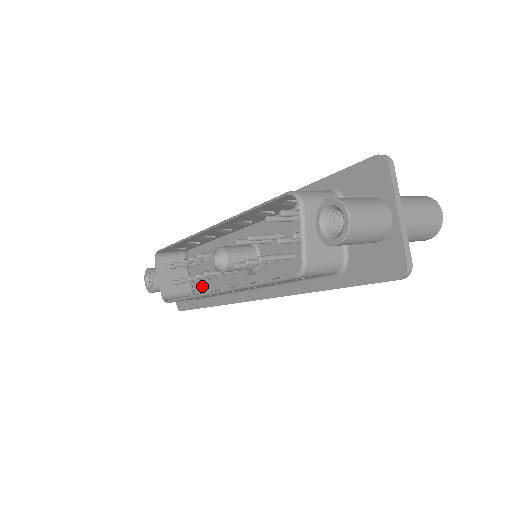
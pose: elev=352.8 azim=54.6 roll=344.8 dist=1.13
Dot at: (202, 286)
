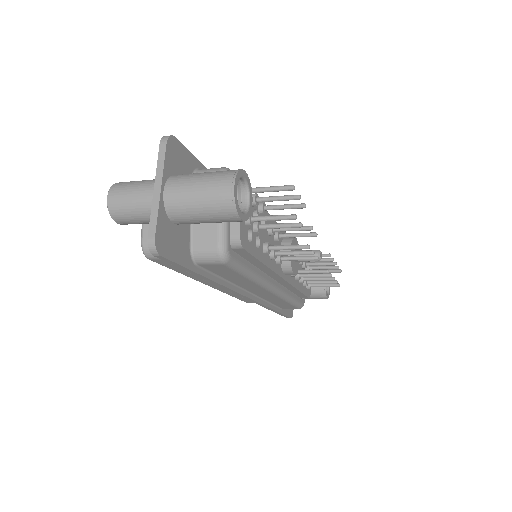
Dot at: occluded
